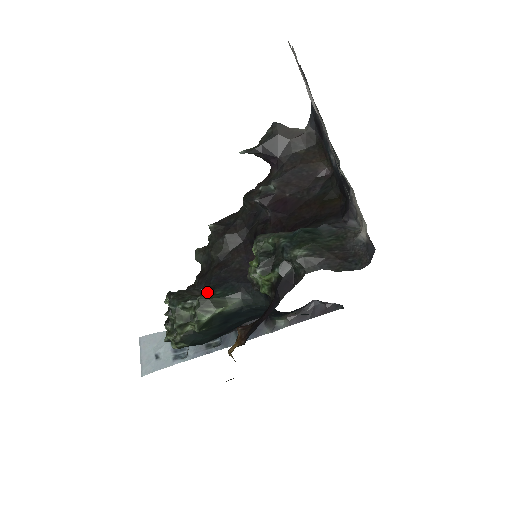
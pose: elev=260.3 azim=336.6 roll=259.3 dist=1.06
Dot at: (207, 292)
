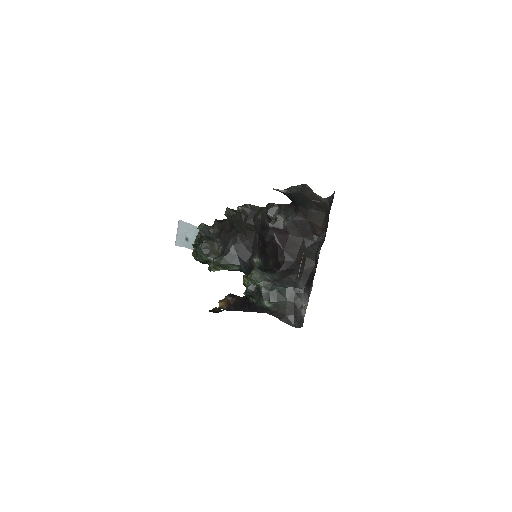
Dot at: (221, 257)
